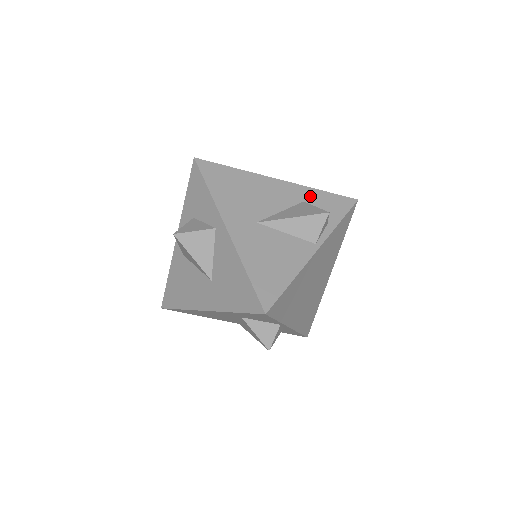
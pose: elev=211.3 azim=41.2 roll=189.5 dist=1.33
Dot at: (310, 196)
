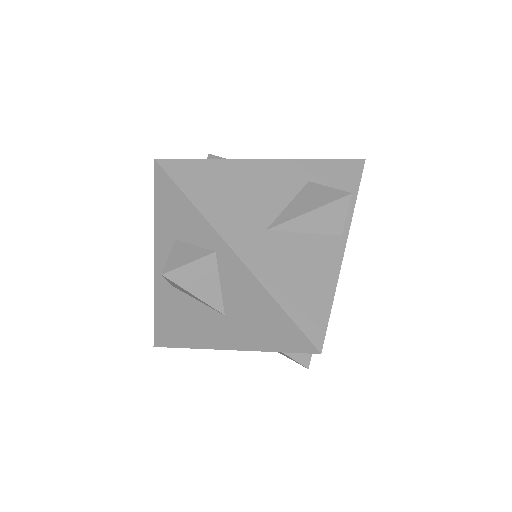
Dot at: (313, 171)
